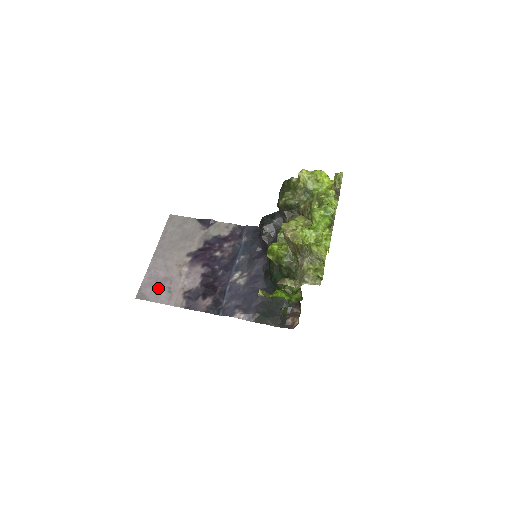
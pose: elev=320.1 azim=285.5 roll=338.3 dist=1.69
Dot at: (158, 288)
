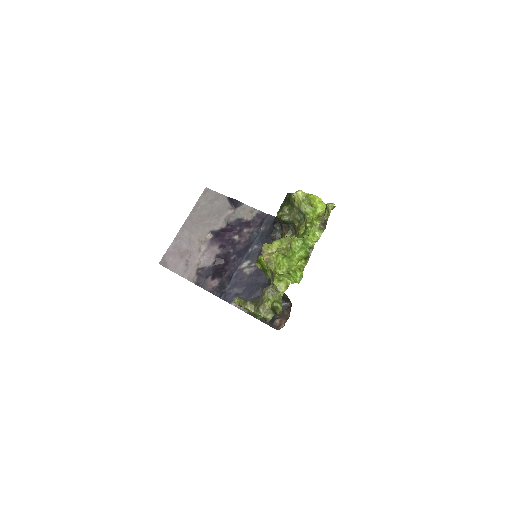
Dot at: (178, 259)
